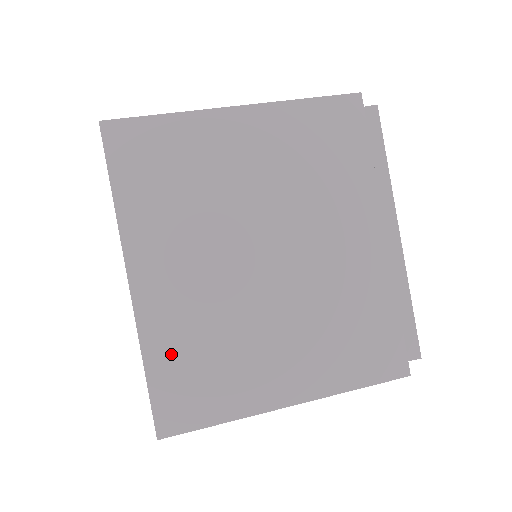
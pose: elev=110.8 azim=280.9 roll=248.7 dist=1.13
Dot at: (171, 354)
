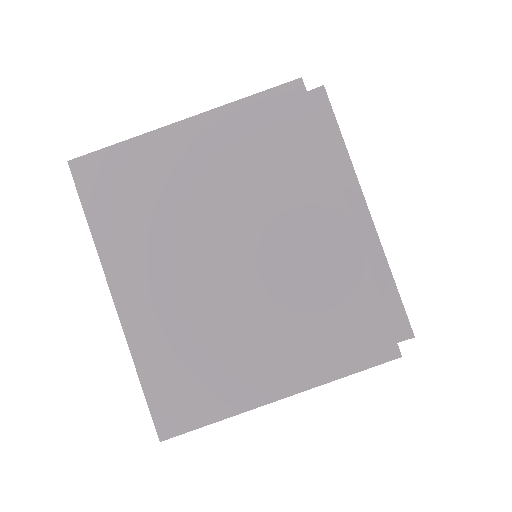
Dot at: occluded
